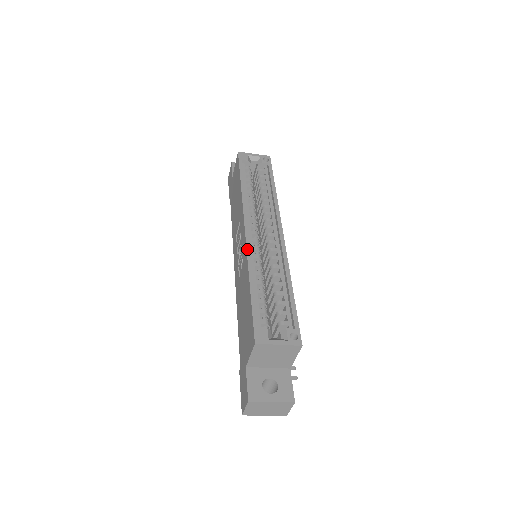
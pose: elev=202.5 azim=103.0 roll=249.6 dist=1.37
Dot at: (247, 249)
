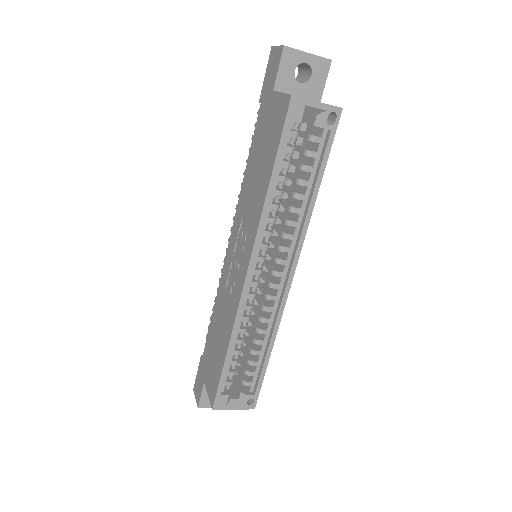
Dot at: (239, 306)
